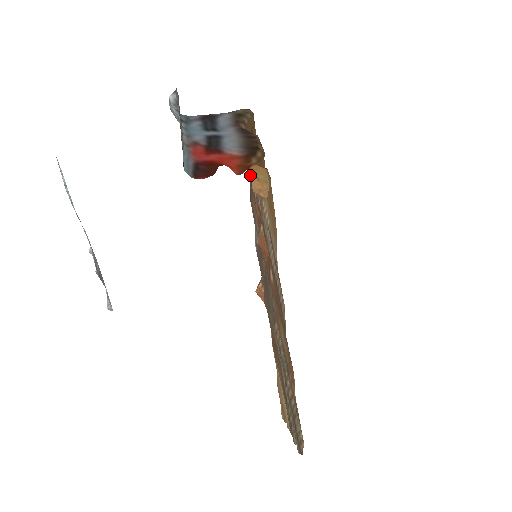
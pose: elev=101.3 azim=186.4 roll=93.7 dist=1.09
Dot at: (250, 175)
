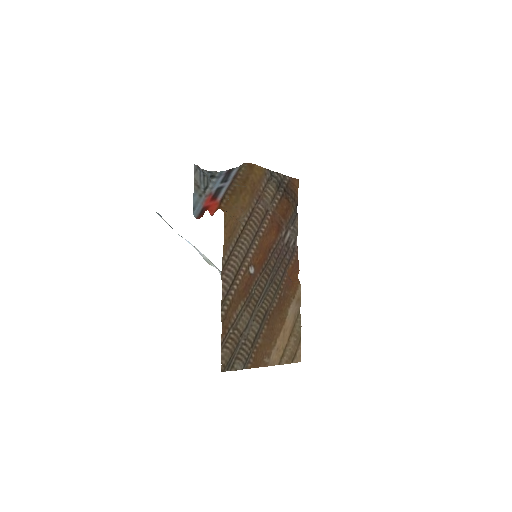
Dot at: (295, 191)
